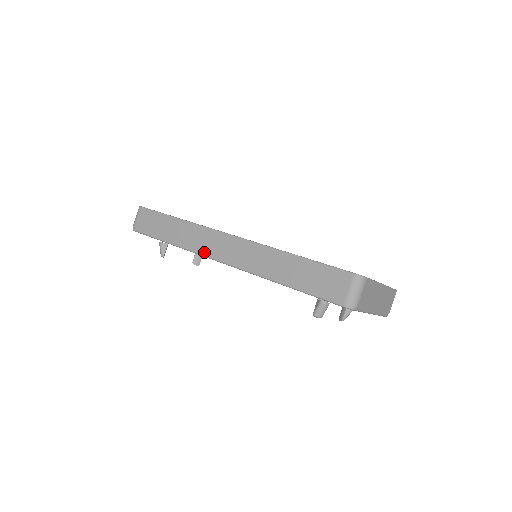
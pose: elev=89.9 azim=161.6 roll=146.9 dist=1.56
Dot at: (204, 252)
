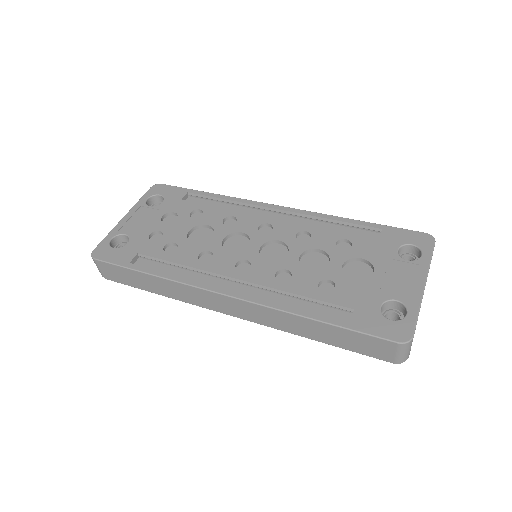
Dot at: (206, 307)
